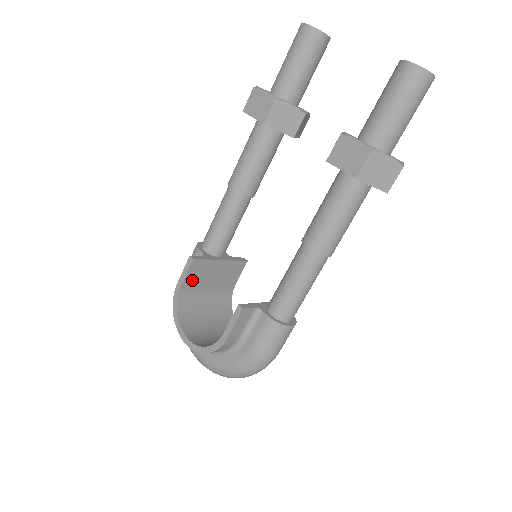
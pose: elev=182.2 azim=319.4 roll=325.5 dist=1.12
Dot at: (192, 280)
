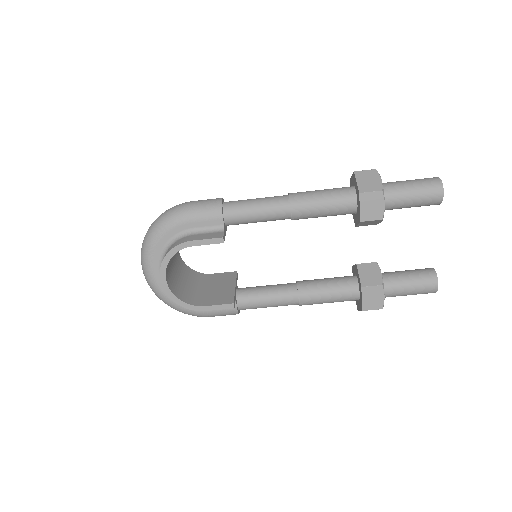
Dot at: occluded
